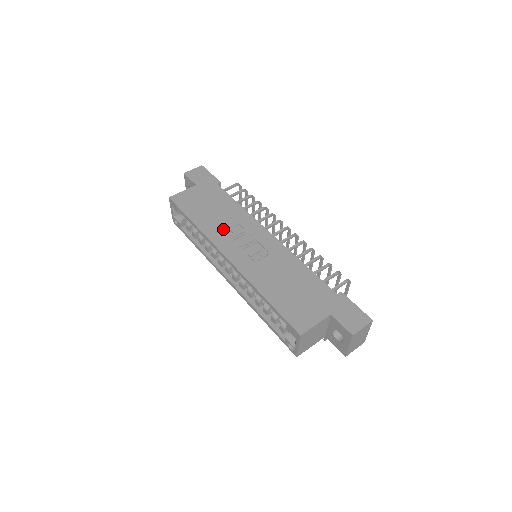
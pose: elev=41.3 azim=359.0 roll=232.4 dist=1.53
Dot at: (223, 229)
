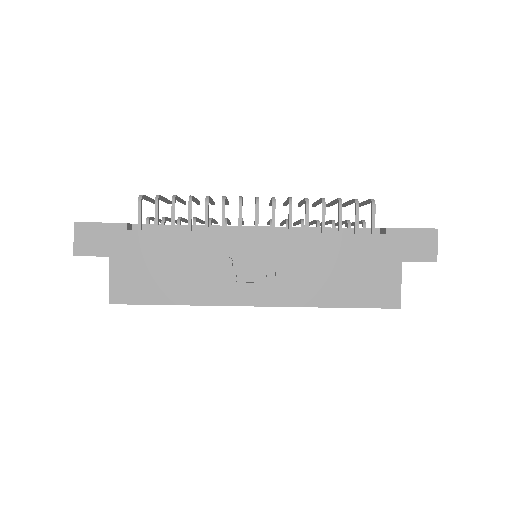
Dot at: (211, 280)
